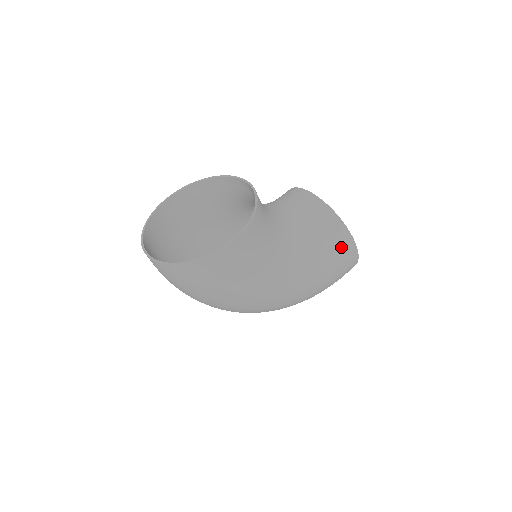
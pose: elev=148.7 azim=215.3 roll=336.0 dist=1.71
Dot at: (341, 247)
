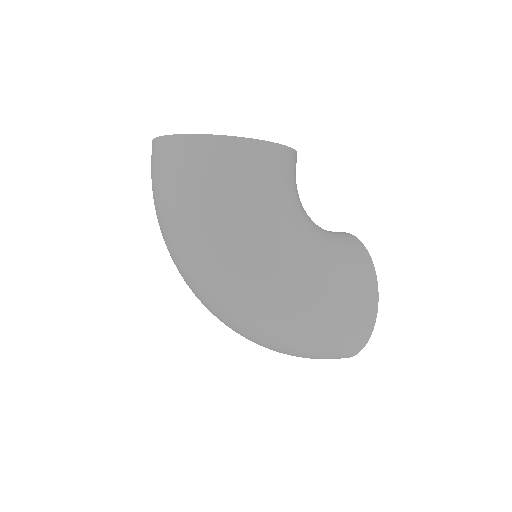
Dot at: (360, 285)
